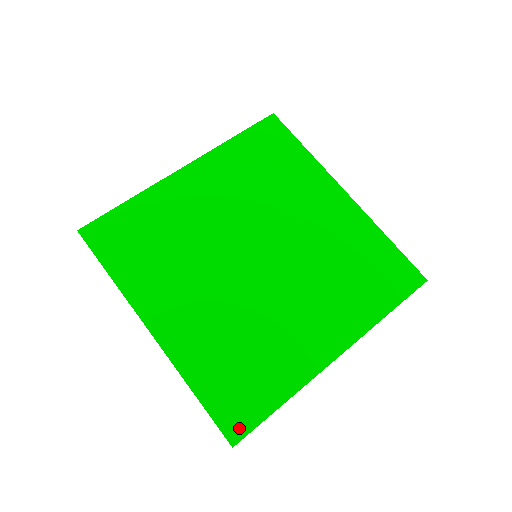
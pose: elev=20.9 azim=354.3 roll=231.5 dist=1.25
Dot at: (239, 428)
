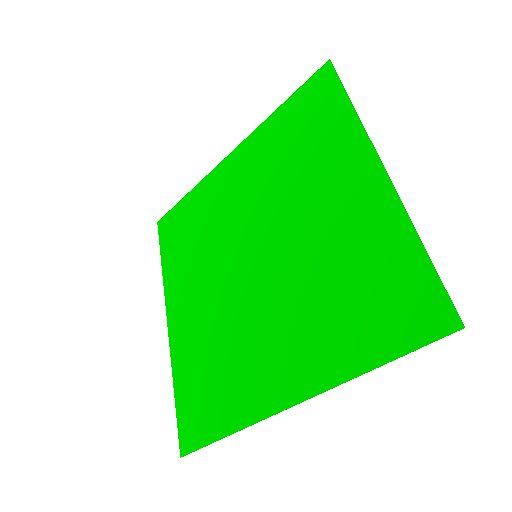
Dot at: (189, 441)
